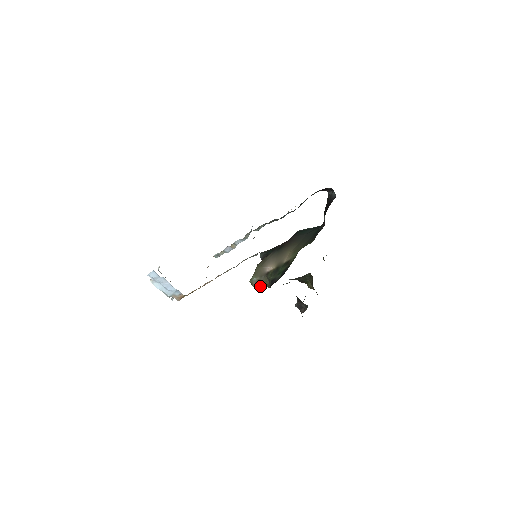
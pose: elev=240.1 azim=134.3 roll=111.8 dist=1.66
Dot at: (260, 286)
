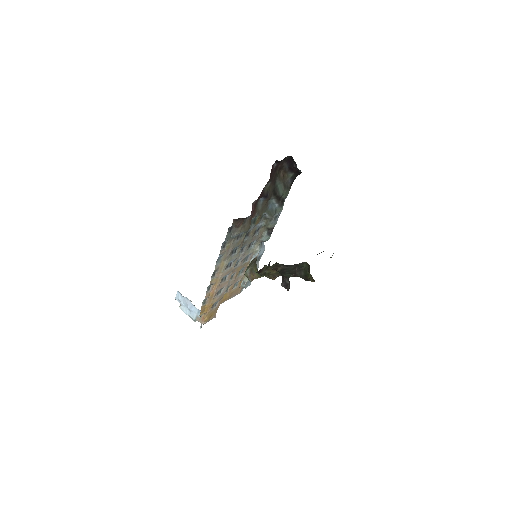
Dot at: (254, 277)
